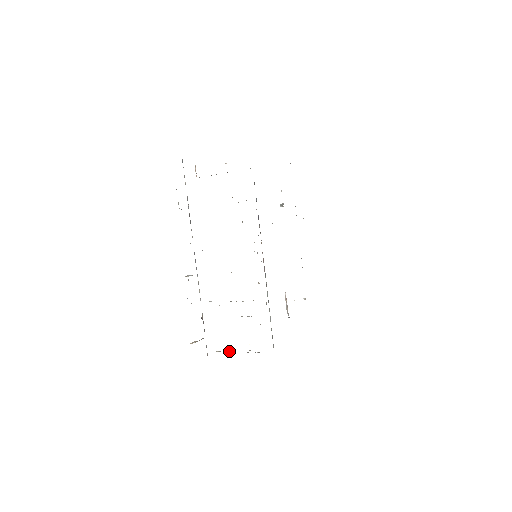
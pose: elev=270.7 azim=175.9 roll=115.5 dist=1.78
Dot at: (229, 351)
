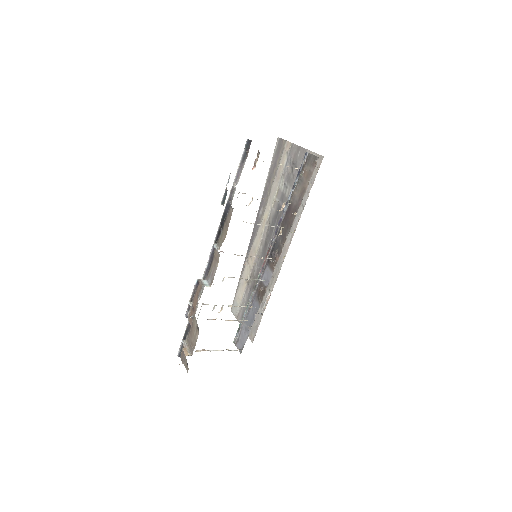
Dot at: occluded
